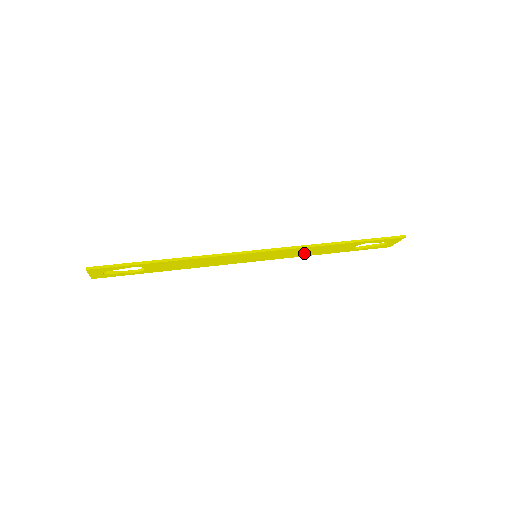
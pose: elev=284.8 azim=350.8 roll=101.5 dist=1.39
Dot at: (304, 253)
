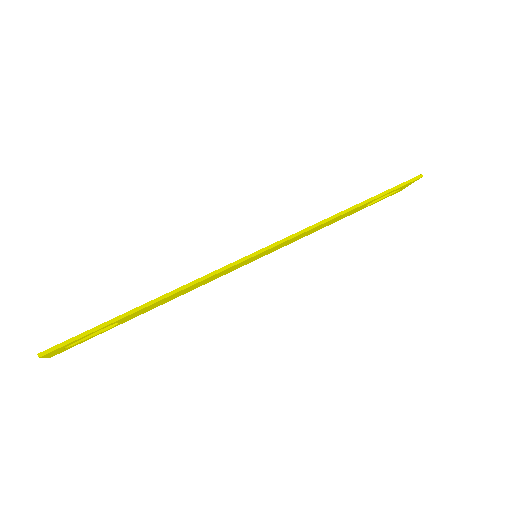
Dot at: (310, 232)
